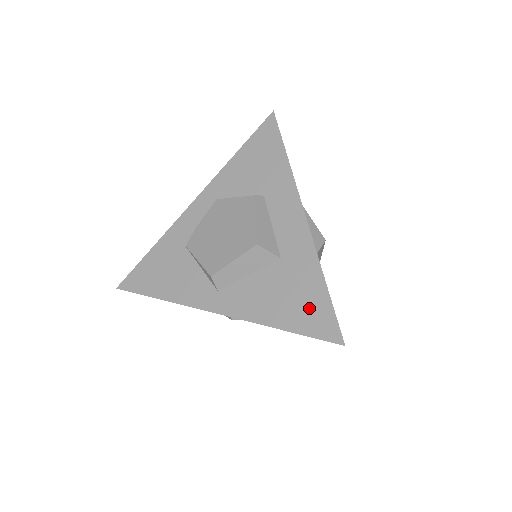
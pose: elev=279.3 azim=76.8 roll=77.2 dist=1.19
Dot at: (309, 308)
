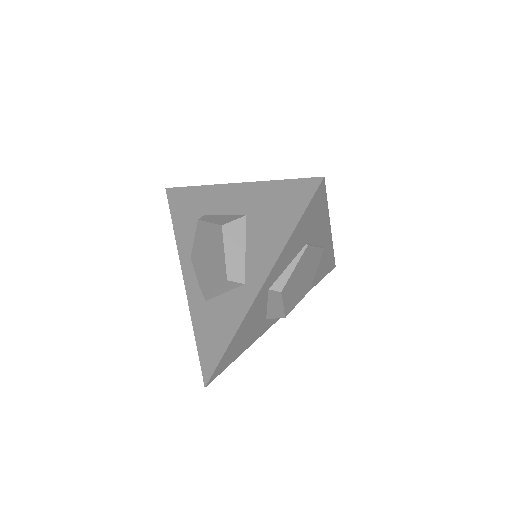
Dot at: (287, 201)
